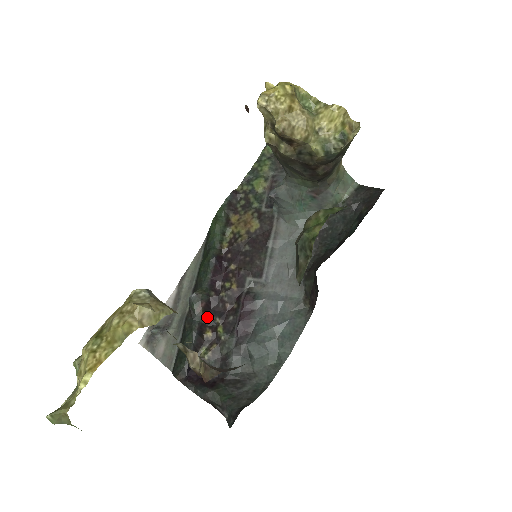
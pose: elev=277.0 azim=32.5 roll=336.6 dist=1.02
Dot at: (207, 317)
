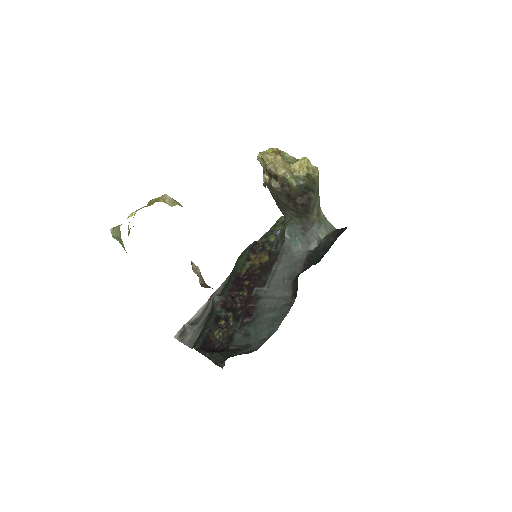
Dot at: (223, 312)
